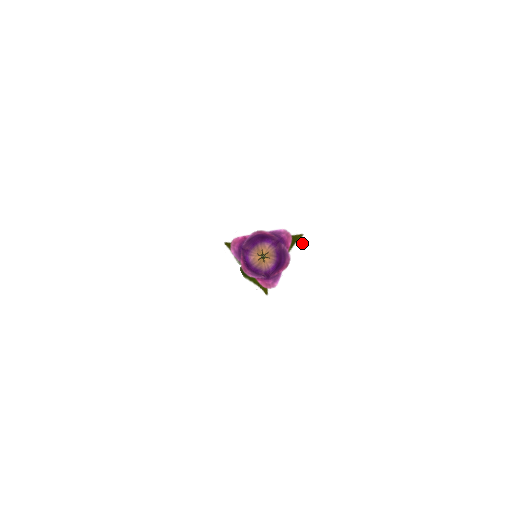
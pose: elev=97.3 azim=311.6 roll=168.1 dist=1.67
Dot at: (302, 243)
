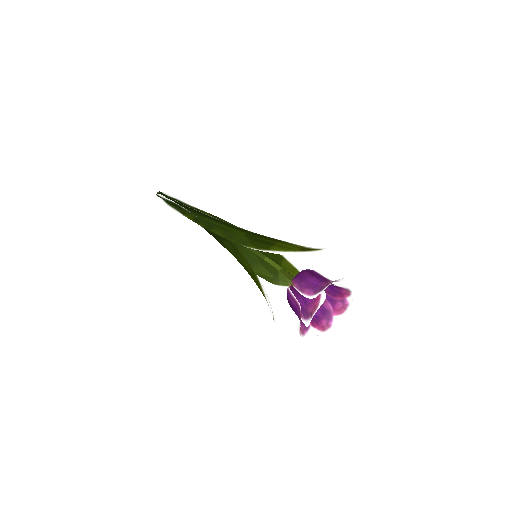
Dot at: occluded
